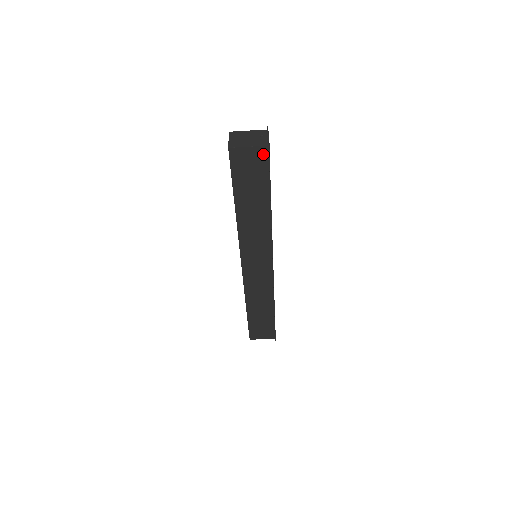
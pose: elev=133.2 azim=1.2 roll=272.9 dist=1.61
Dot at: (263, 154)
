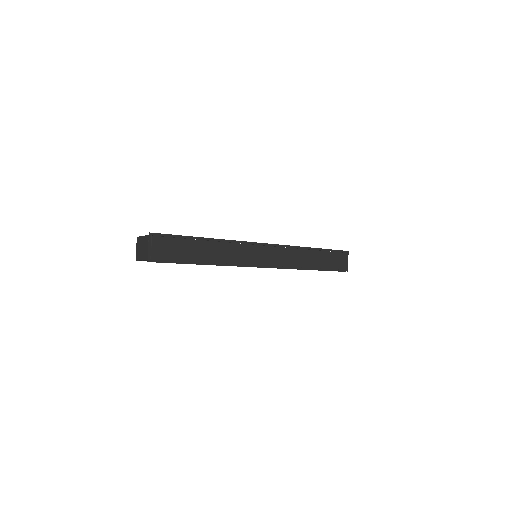
Dot at: (155, 260)
